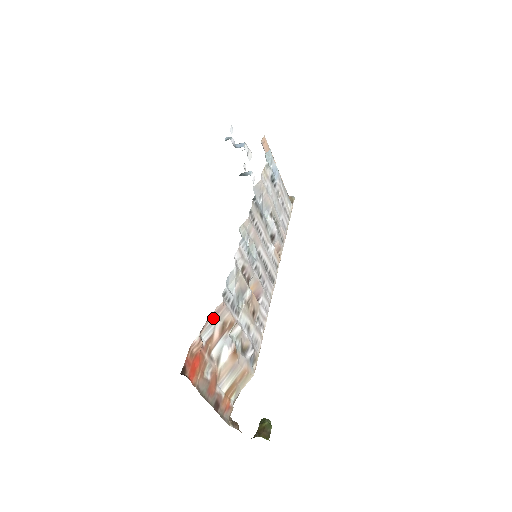
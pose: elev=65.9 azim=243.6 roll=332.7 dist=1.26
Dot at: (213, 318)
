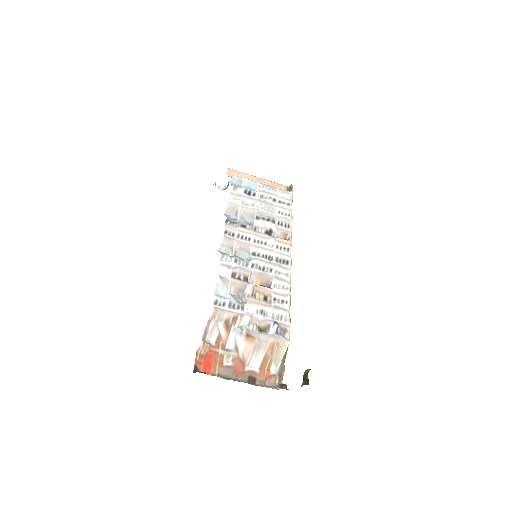
Dot at: (212, 323)
